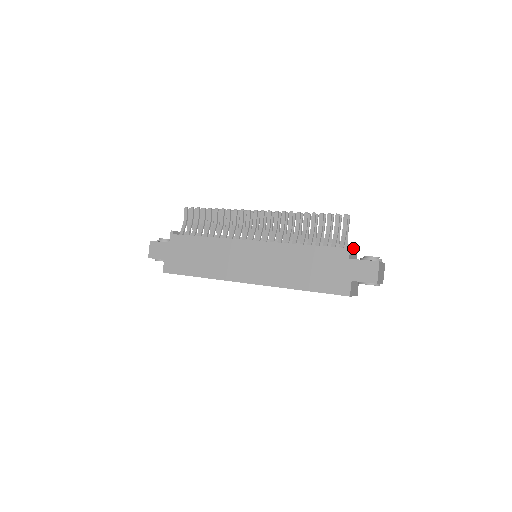
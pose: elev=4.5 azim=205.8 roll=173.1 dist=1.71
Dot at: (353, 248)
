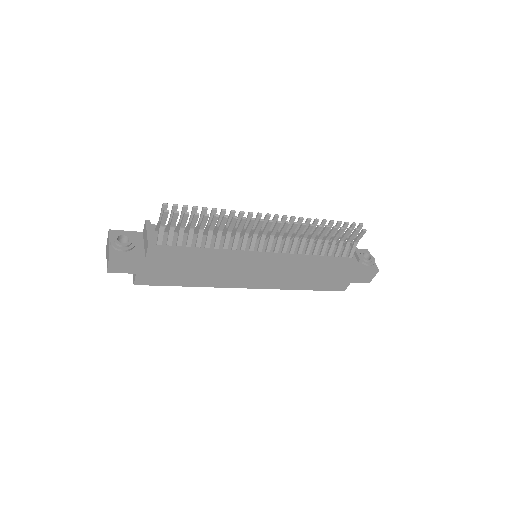
Dot at: (357, 252)
